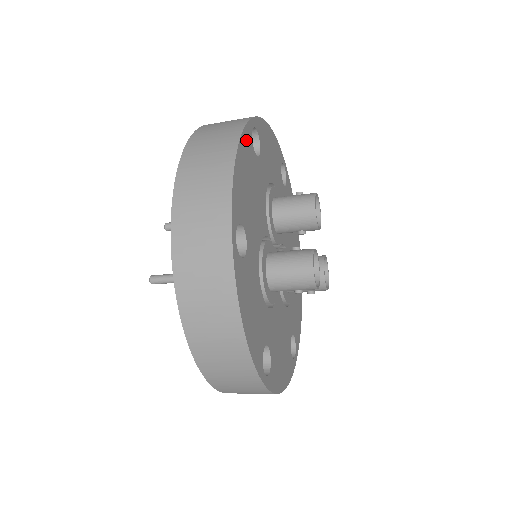
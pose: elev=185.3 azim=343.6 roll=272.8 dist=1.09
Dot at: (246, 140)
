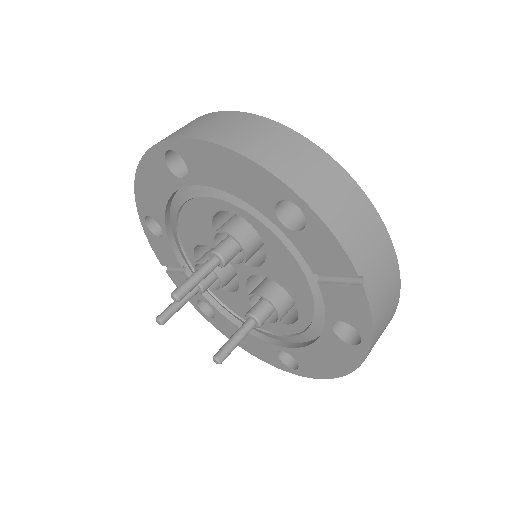
Dot at: occluded
